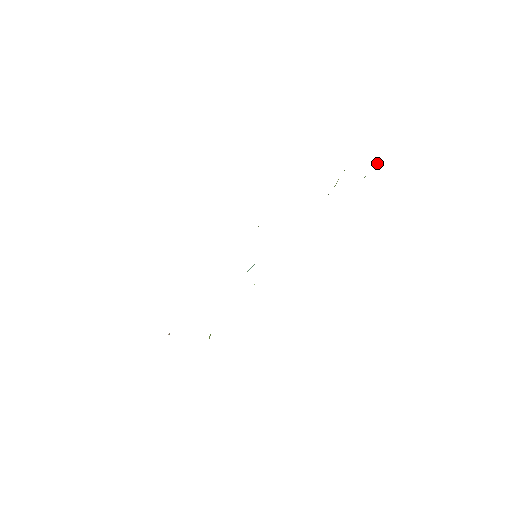
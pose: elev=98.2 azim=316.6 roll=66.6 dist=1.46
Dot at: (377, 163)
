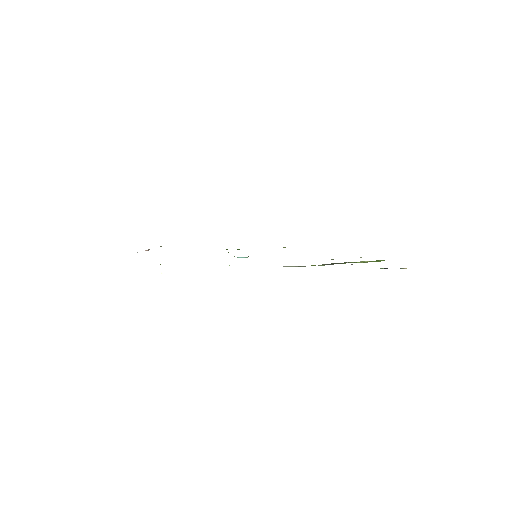
Dot at: (402, 268)
